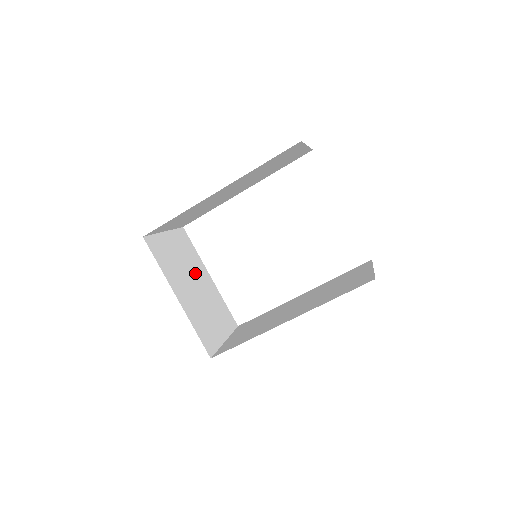
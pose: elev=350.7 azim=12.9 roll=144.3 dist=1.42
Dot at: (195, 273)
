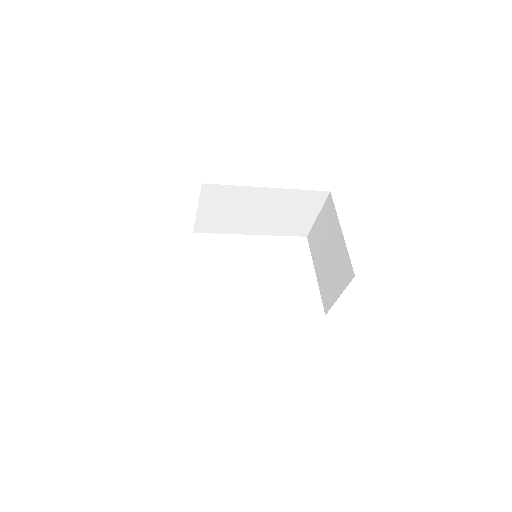
Dot at: occluded
